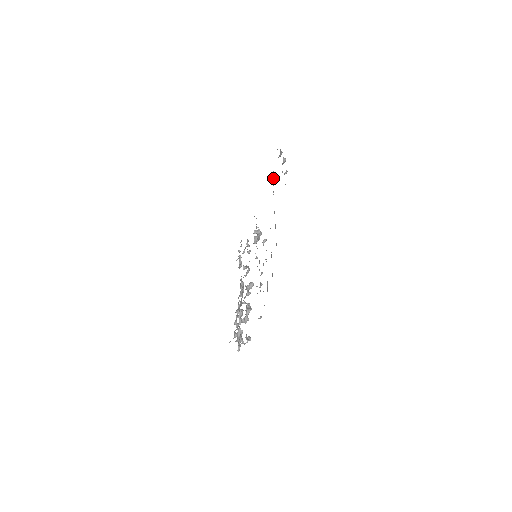
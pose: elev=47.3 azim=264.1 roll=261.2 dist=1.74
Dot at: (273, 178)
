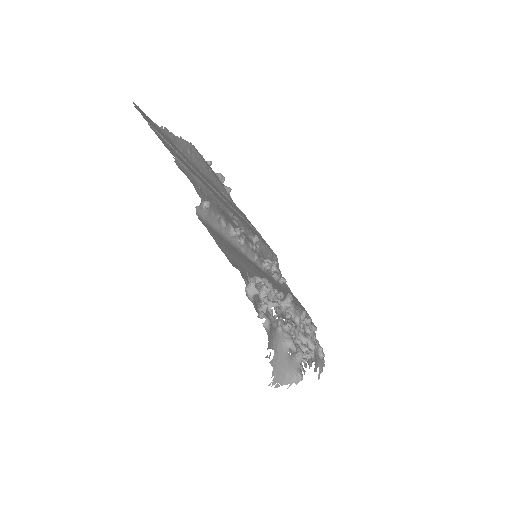
Dot at: (235, 206)
